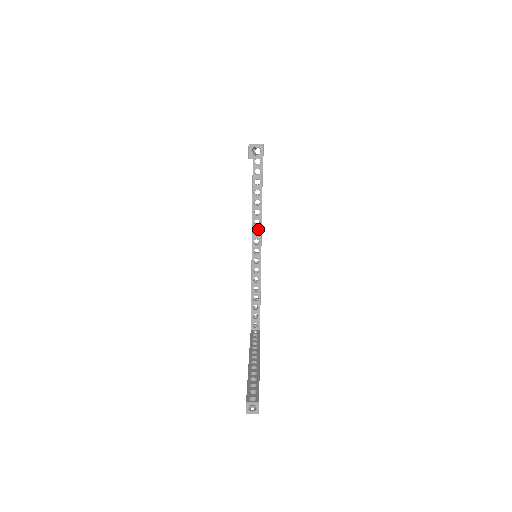
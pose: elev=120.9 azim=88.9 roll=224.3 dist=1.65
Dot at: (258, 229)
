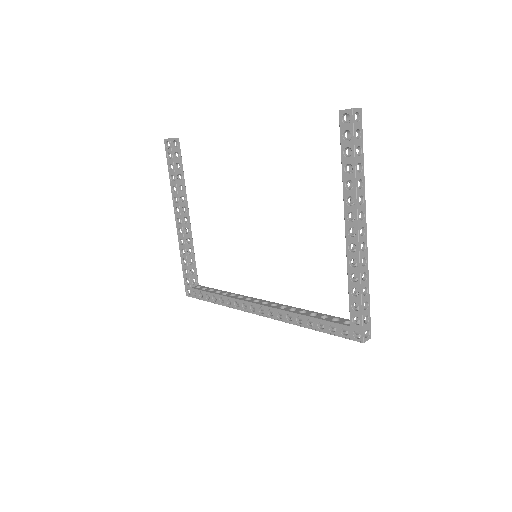
Dot at: (246, 298)
